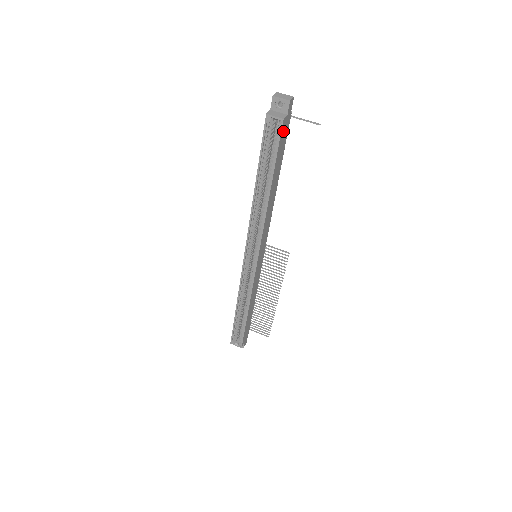
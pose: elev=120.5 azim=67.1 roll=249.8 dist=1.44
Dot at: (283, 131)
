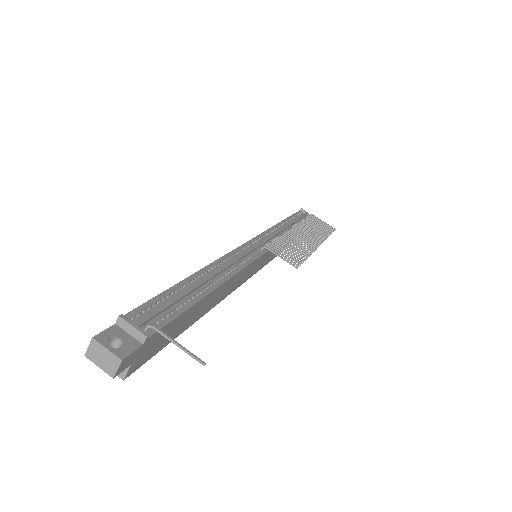
Dot at: (146, 354)
